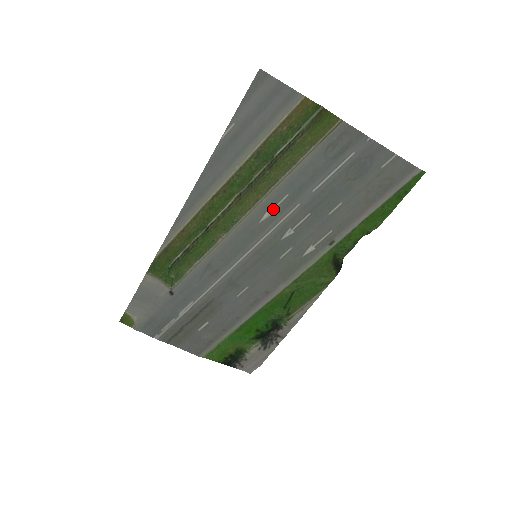
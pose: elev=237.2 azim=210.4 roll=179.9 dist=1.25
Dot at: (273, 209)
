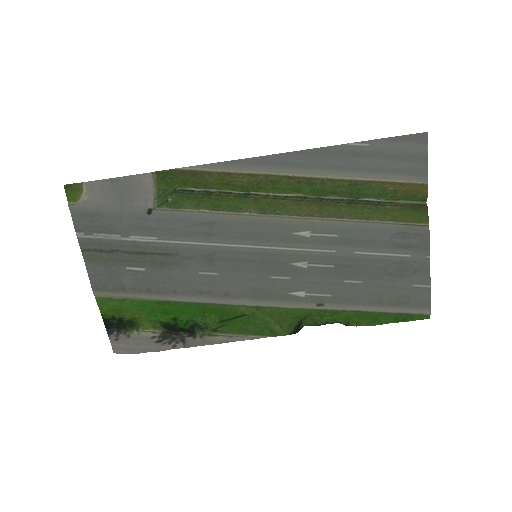
Dot at: (315, 234)
